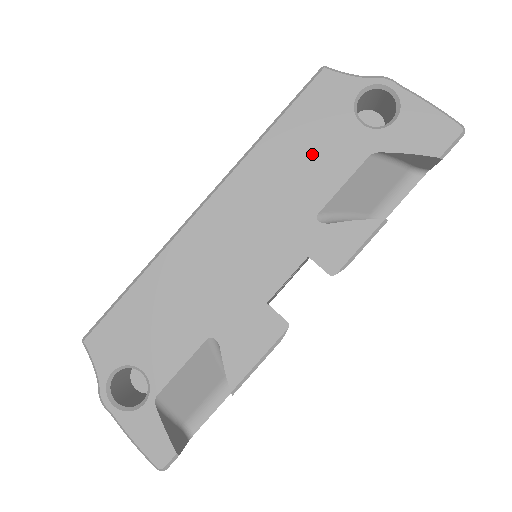
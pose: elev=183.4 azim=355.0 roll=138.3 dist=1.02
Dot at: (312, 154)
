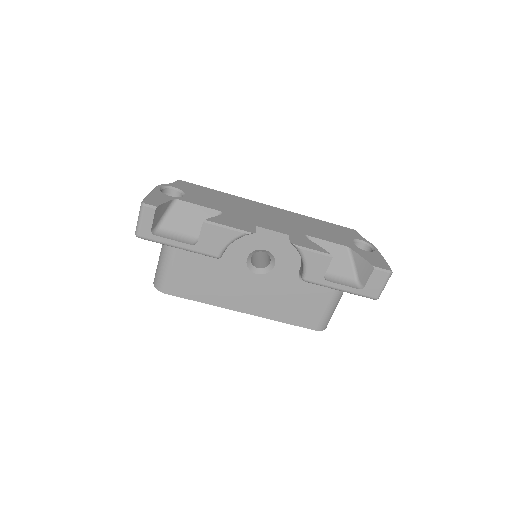
Dot at: (325, 231)
